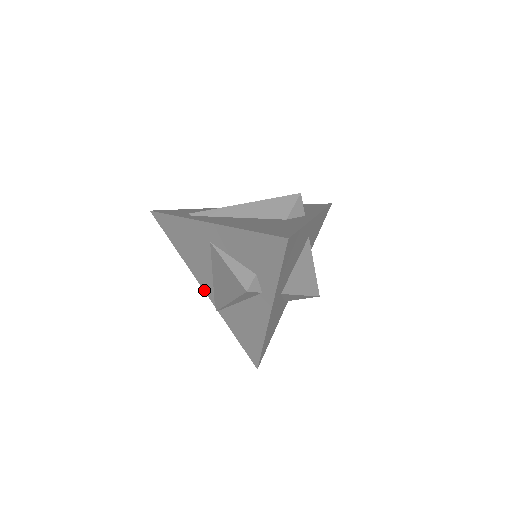
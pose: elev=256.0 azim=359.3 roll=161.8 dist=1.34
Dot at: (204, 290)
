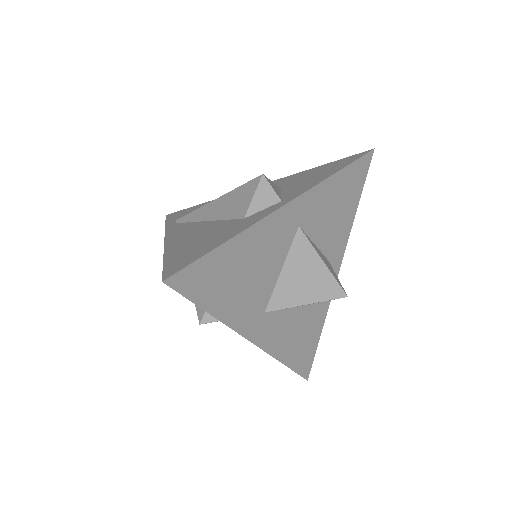
Dot at: occluded
